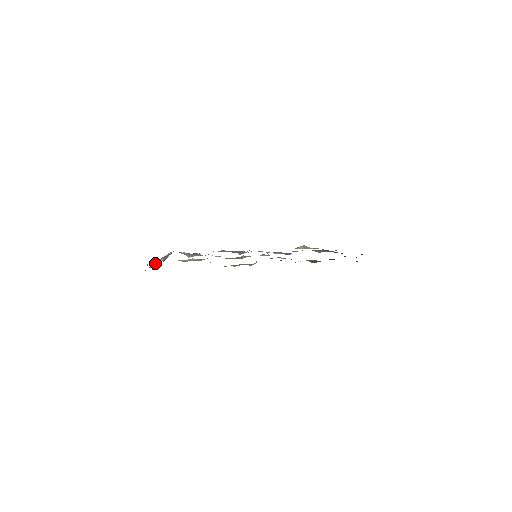
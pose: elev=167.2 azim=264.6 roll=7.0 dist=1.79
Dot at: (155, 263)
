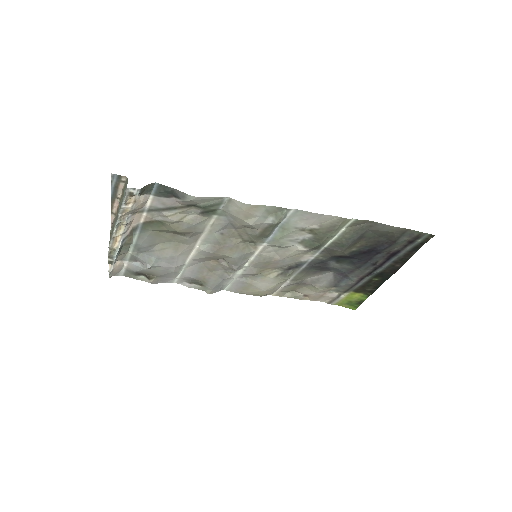
Dot at: (123, 220)
